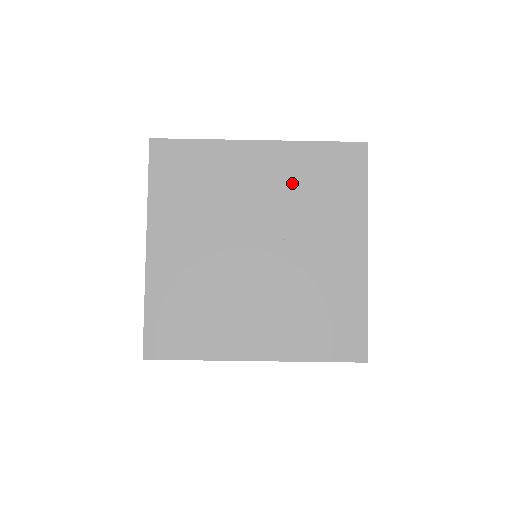
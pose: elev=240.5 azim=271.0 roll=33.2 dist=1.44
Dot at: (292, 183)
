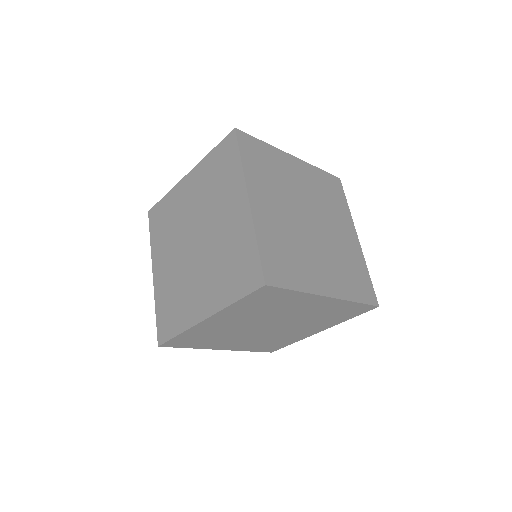
Dot at: (249, 314)
